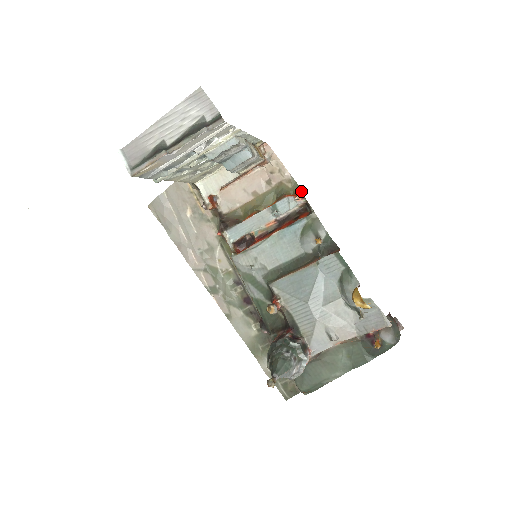
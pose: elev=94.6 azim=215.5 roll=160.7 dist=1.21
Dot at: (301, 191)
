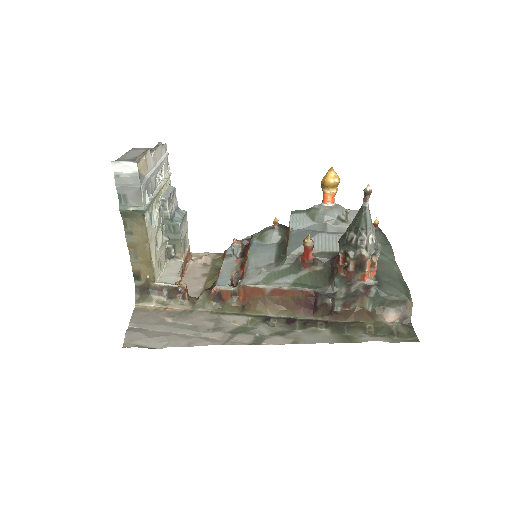
Dot at: occluded
